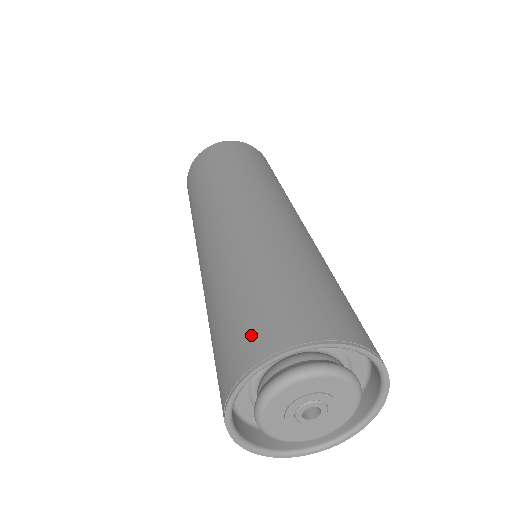
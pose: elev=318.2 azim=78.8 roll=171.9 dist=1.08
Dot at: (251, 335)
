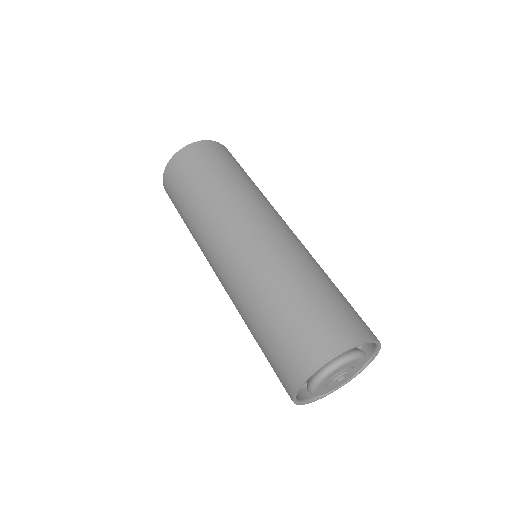
Dot at: (293, 358)
